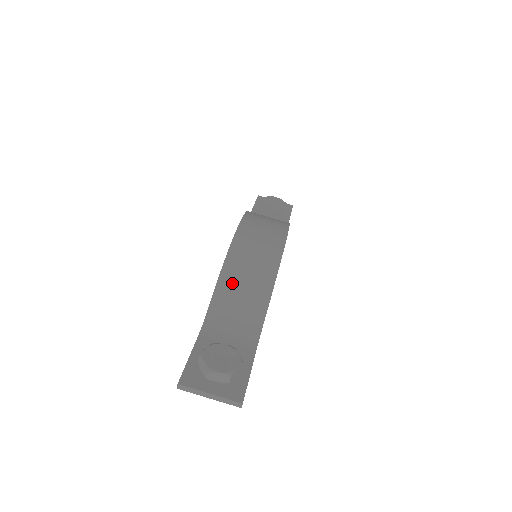
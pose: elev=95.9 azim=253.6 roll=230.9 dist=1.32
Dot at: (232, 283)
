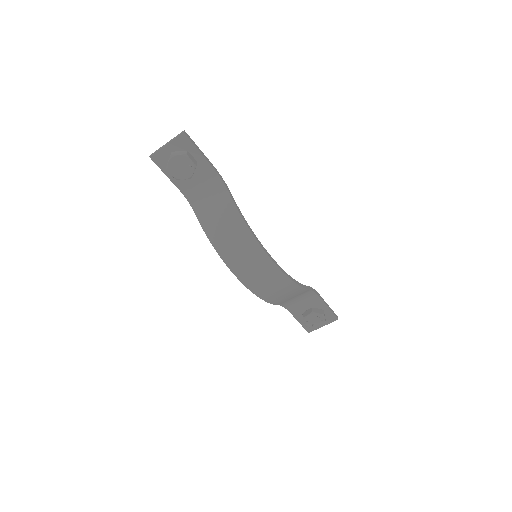
Dot at: (279, 300)
